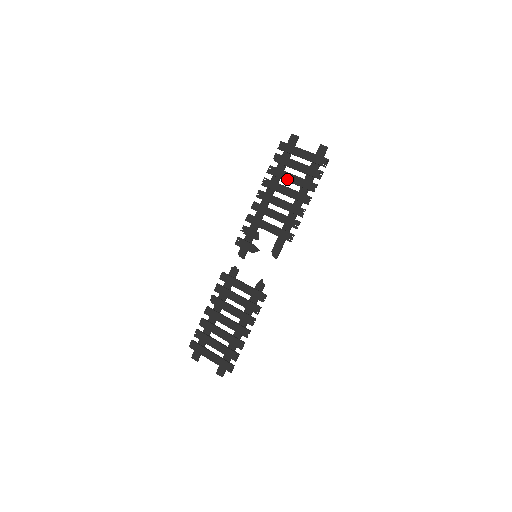
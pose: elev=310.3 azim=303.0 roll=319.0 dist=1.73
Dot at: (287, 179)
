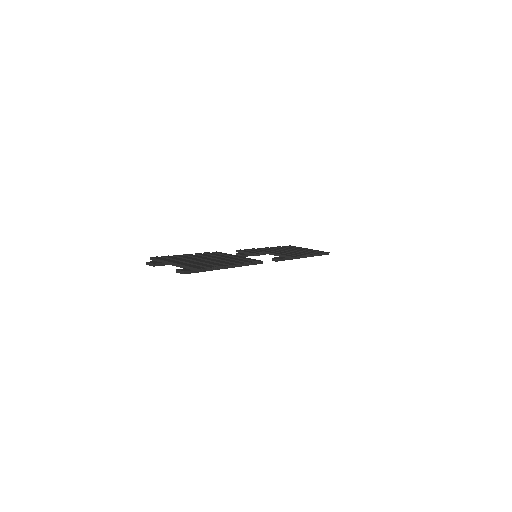
Dot at: (294, 249)
